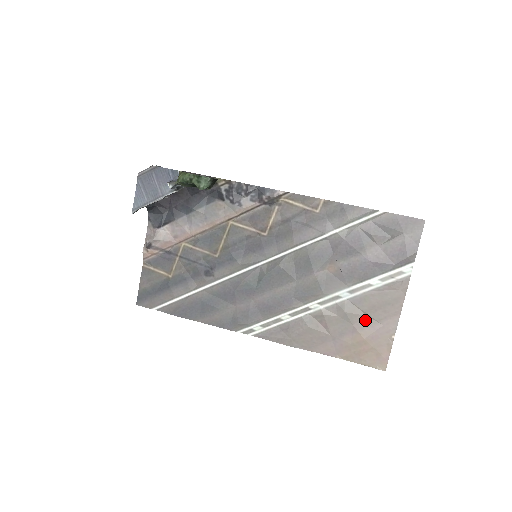
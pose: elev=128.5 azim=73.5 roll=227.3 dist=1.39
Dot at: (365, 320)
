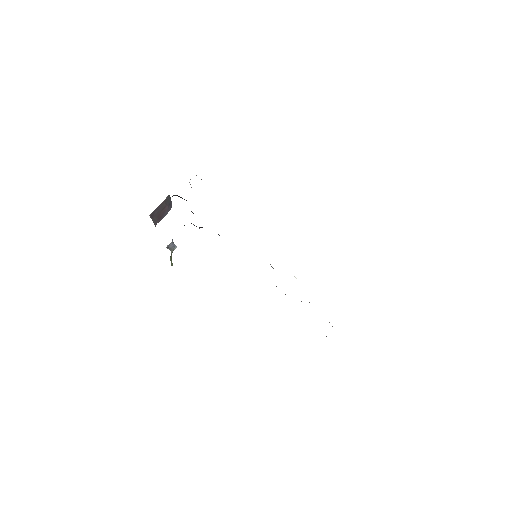
Dot at: occluded
